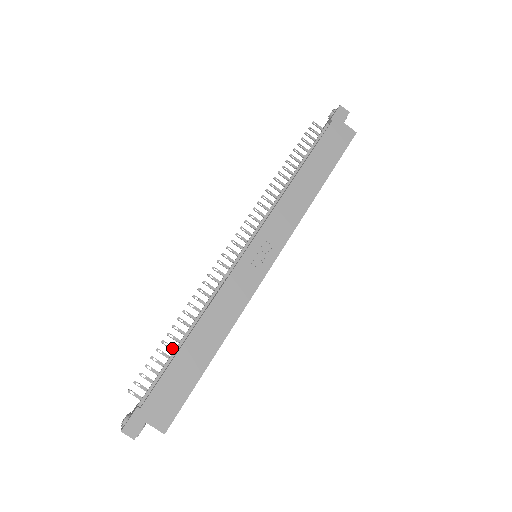
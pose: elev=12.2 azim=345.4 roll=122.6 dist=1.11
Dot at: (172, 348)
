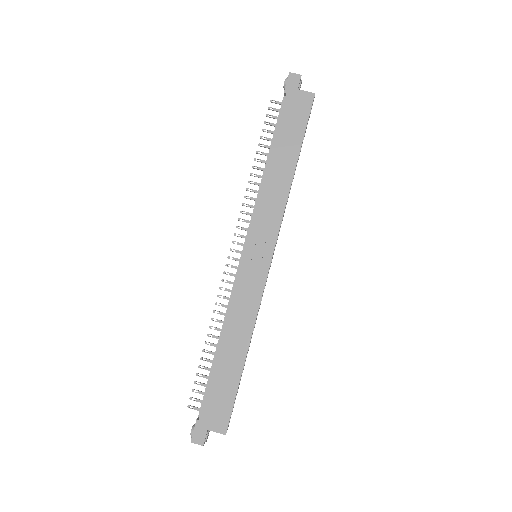
Dot at: (211, 361)
